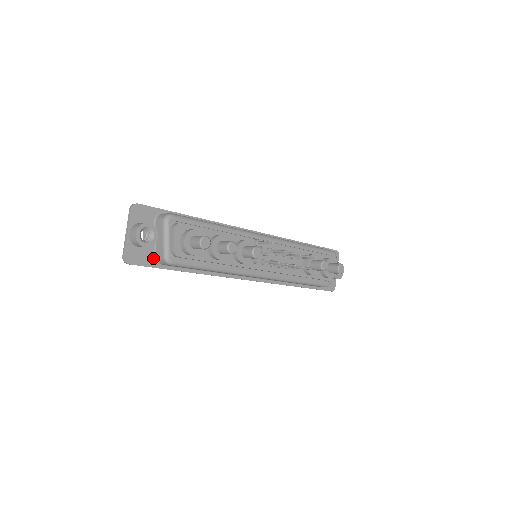
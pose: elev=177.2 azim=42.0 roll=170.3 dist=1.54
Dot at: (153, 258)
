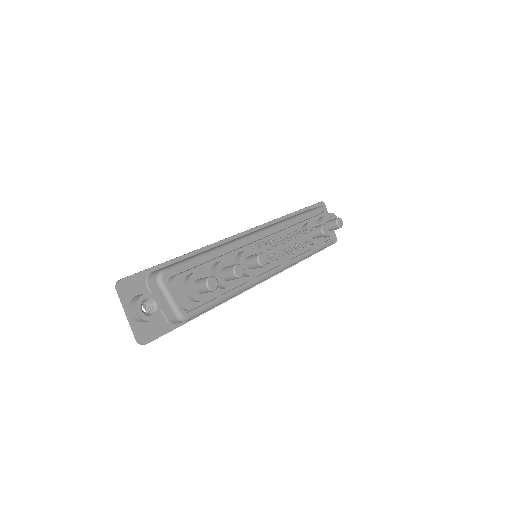
Dot at: (165, 322)
